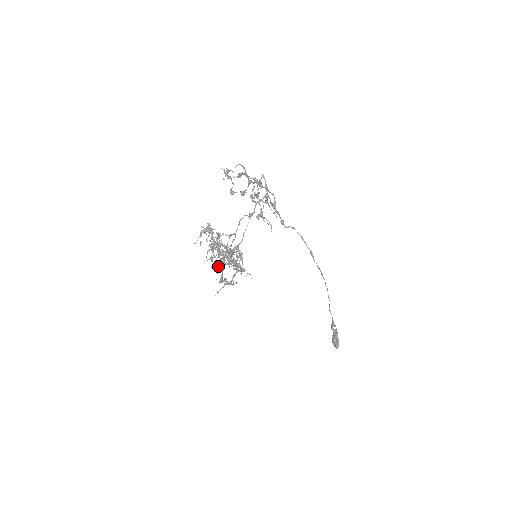
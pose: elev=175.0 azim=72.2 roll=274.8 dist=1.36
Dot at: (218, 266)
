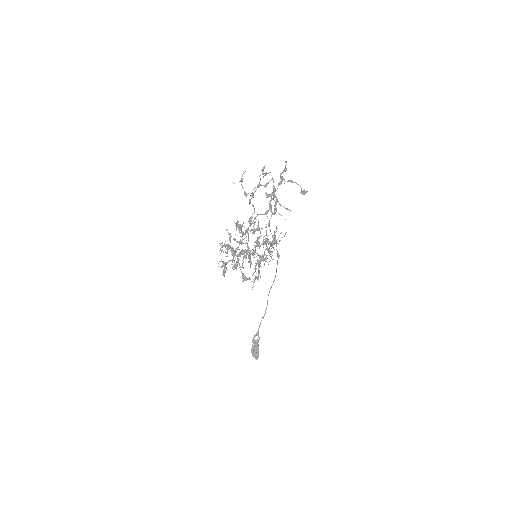
Dot at: (261, 257)
